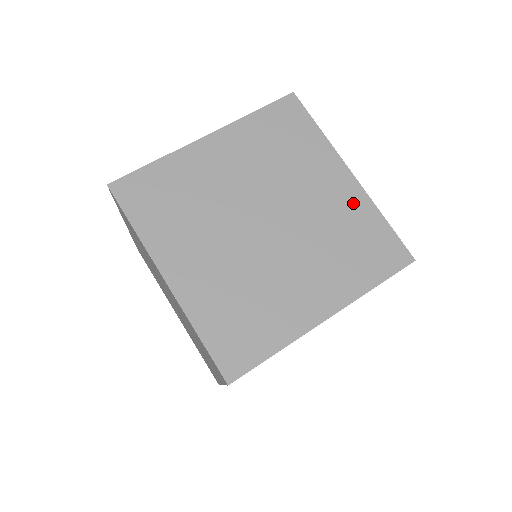
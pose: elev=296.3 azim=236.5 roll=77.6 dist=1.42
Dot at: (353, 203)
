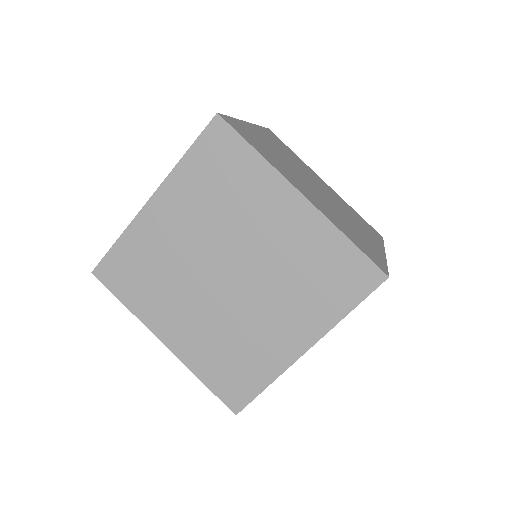
Dot at: (339, 197)
